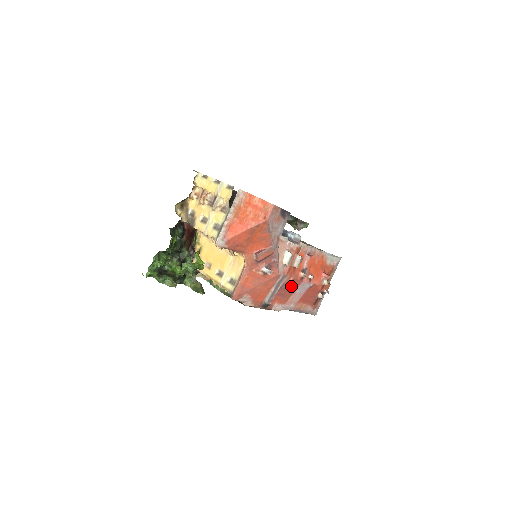
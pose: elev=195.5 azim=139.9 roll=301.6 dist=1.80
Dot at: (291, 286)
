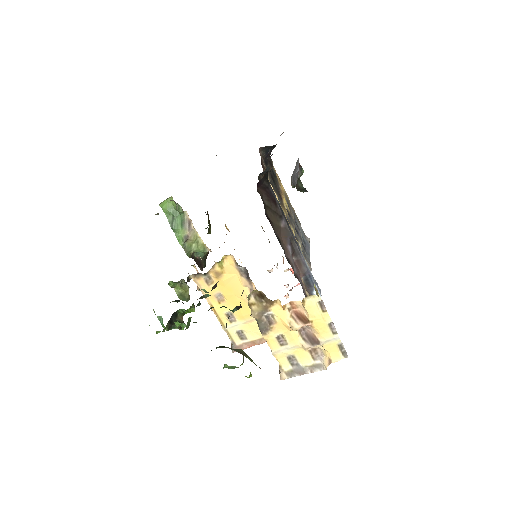
Dot at: occluded
